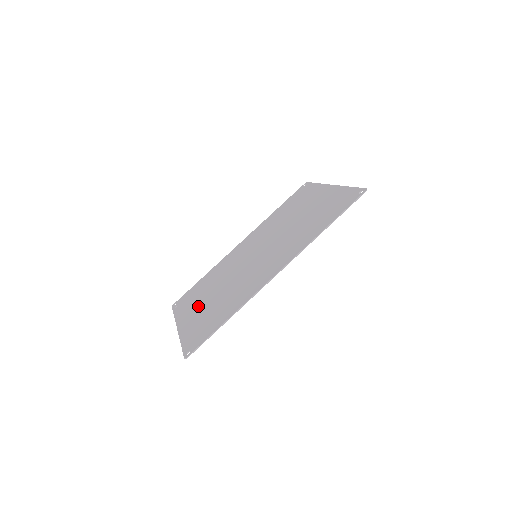
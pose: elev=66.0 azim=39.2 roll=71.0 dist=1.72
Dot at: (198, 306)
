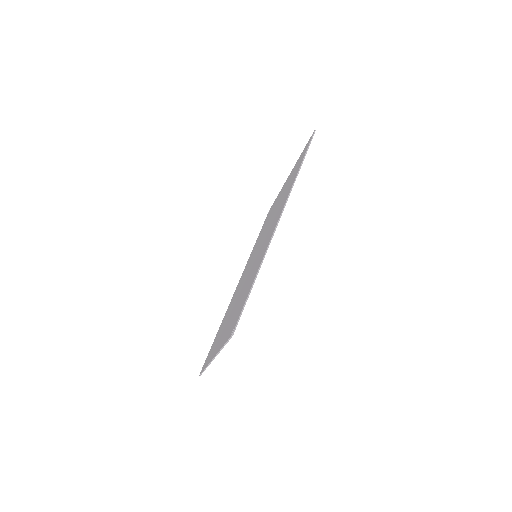
Dot at: (224, 329)
